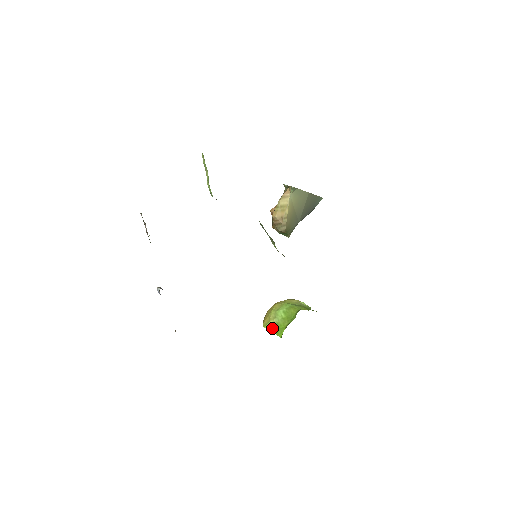
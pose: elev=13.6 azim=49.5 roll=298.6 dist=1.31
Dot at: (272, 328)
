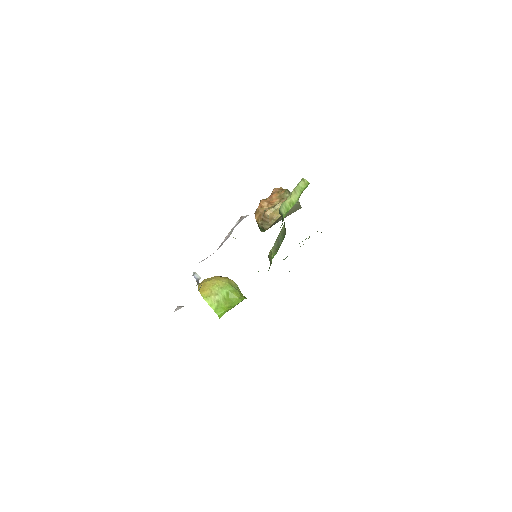
Dot at: (211, 303)
